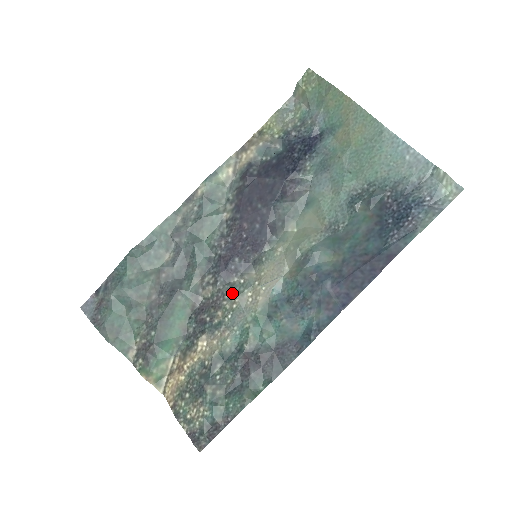
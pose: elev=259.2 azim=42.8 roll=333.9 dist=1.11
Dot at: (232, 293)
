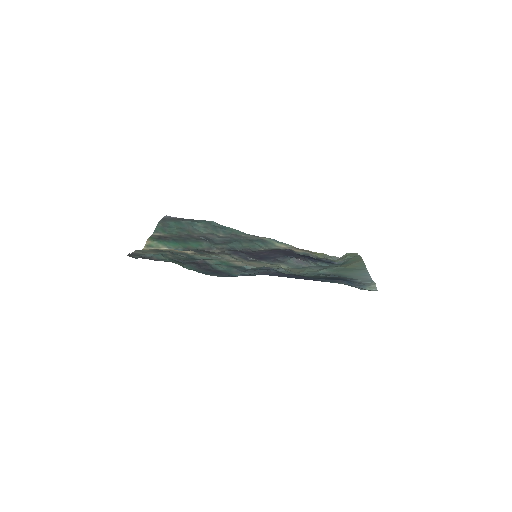
Dot at: (228, 255)
